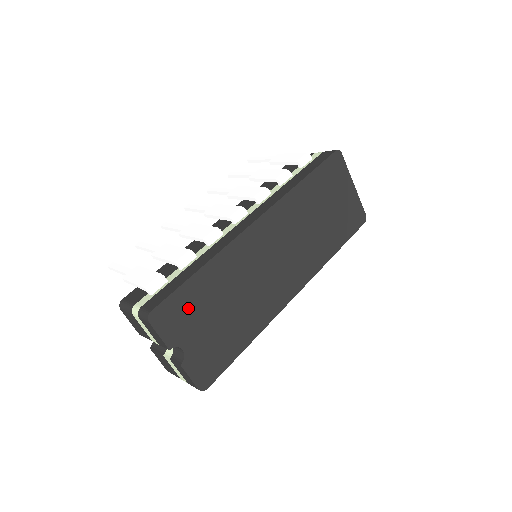
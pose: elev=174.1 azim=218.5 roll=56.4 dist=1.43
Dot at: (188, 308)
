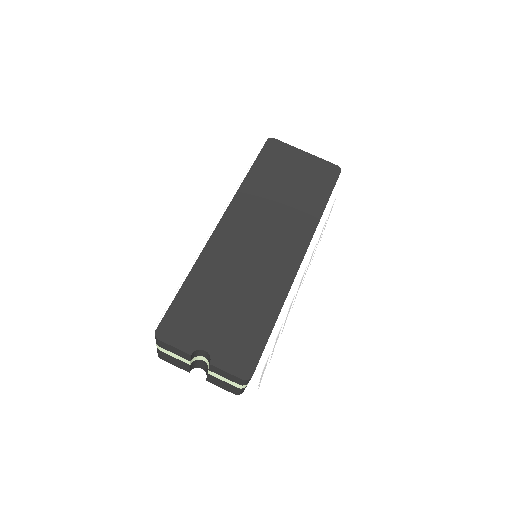
Dot at: (191, 314)
